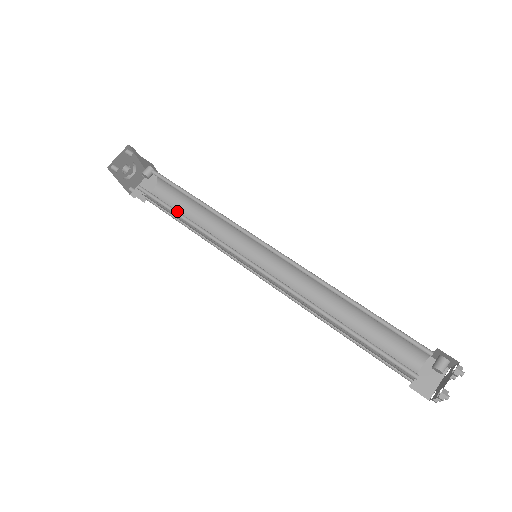
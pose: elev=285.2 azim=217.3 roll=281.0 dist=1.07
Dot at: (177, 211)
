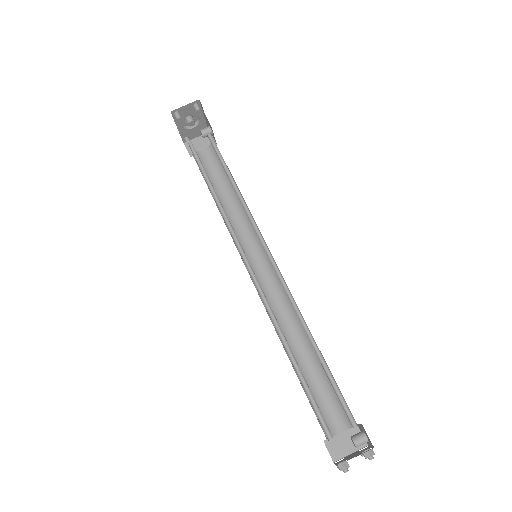
Dot at: (210, 181)
